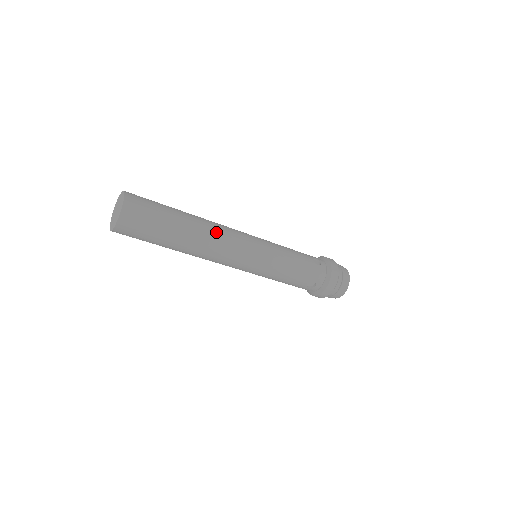
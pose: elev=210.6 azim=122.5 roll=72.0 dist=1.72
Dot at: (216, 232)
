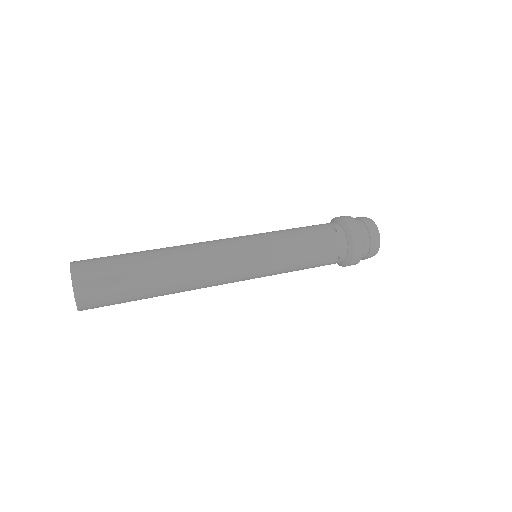
Dot at: occluded
